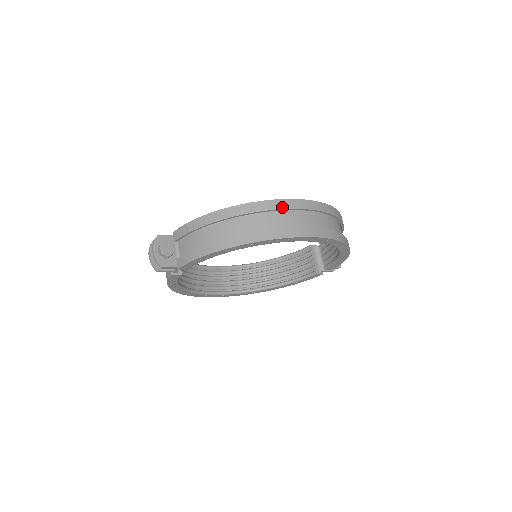
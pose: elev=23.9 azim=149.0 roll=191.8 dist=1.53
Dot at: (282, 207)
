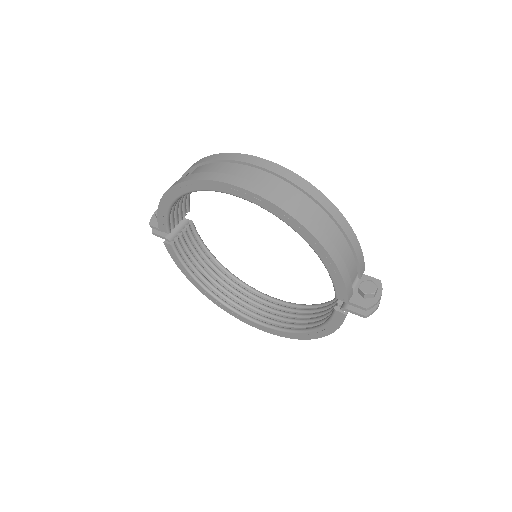
Dot at: (223, 158)
